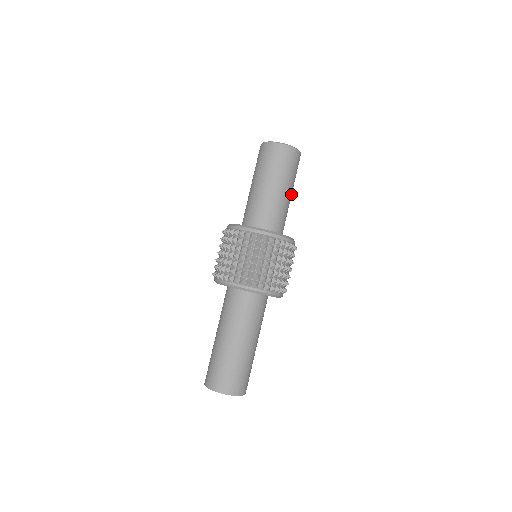
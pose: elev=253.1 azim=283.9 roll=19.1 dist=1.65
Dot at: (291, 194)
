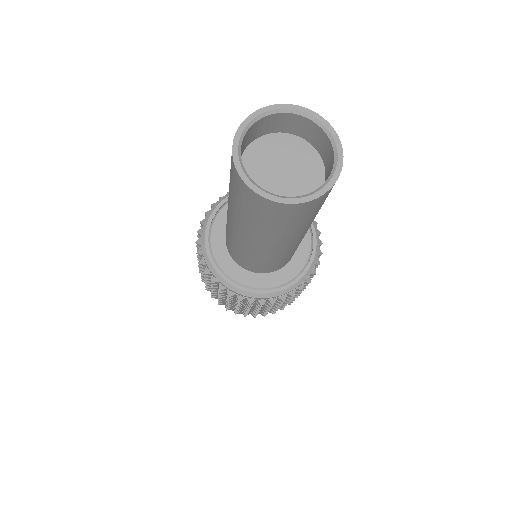
Dot at: occluded
